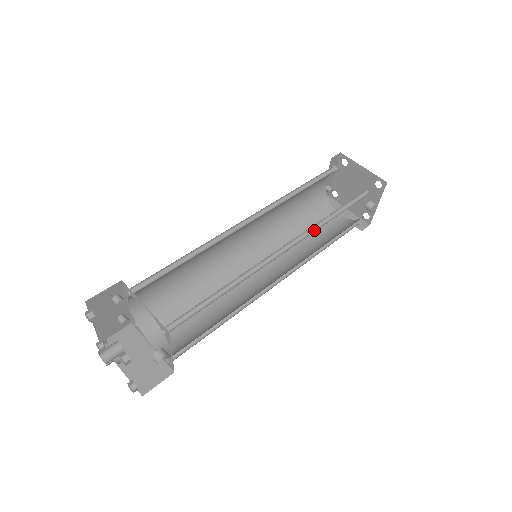
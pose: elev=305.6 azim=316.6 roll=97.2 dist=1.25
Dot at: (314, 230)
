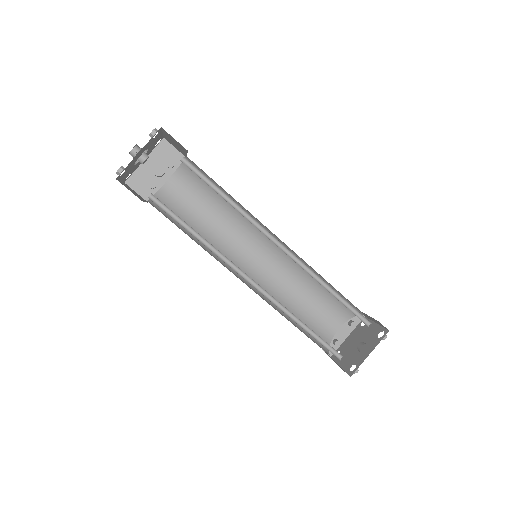
Dot at: (310, 275)
